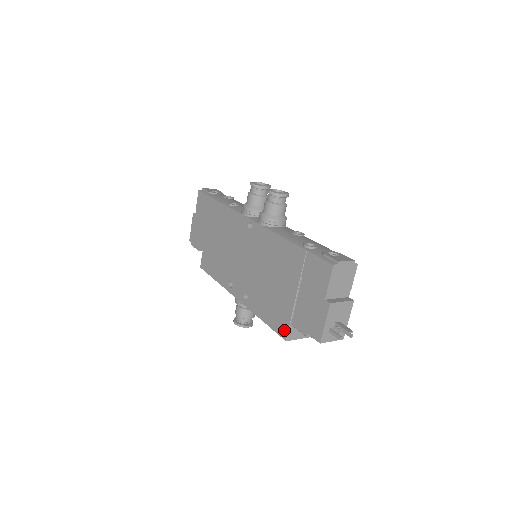
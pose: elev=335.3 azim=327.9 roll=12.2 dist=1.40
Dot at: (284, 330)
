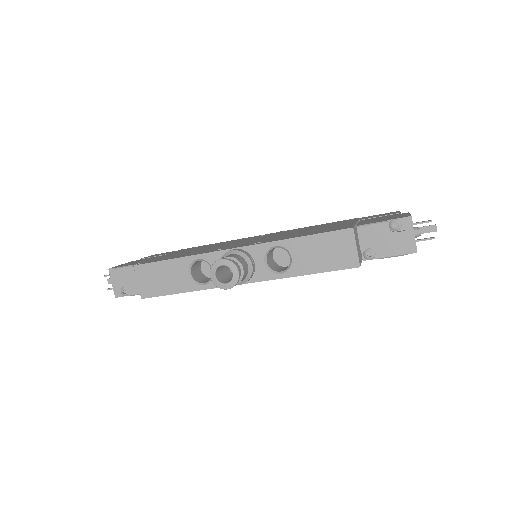
Dot at: (346, 227)
